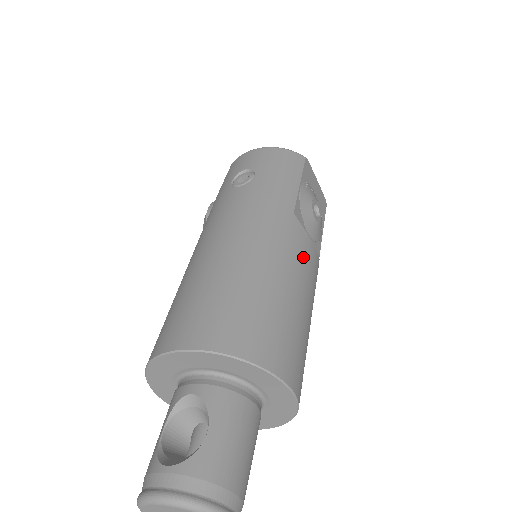
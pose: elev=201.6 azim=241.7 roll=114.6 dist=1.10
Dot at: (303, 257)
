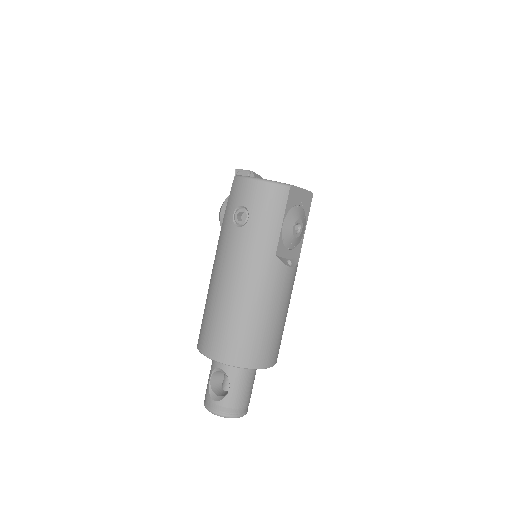
Dot at: (281, 286)
